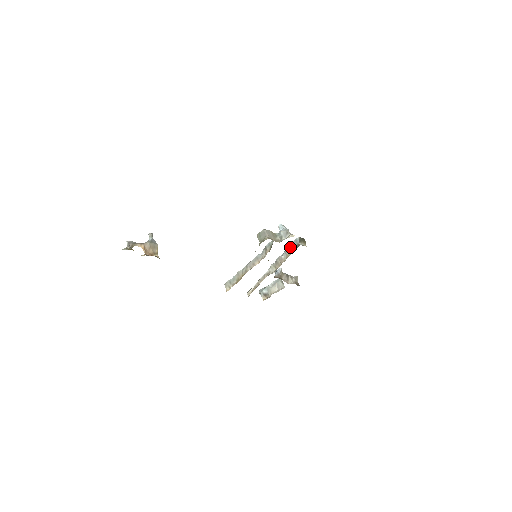
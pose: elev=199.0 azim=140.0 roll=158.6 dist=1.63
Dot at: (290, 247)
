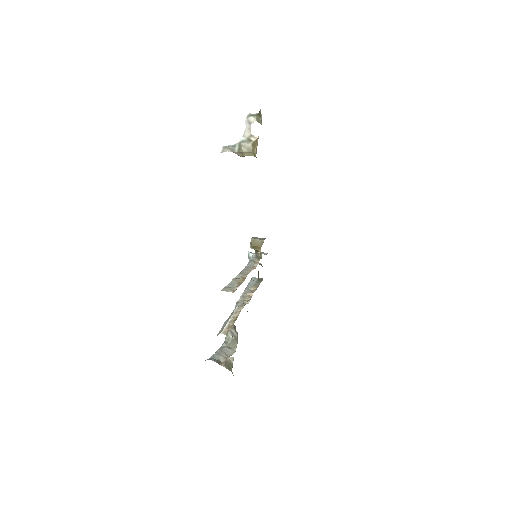
Dot at: (251, 283)
